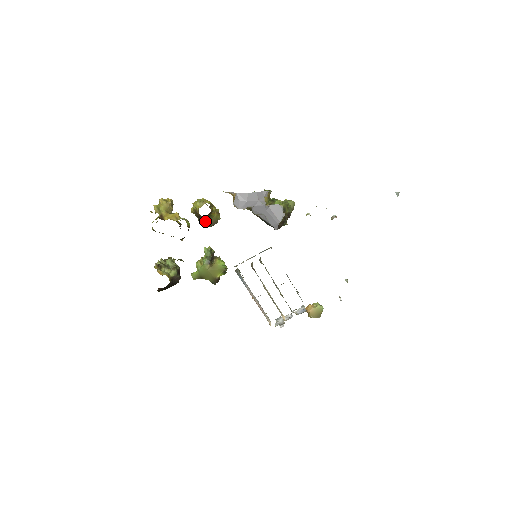
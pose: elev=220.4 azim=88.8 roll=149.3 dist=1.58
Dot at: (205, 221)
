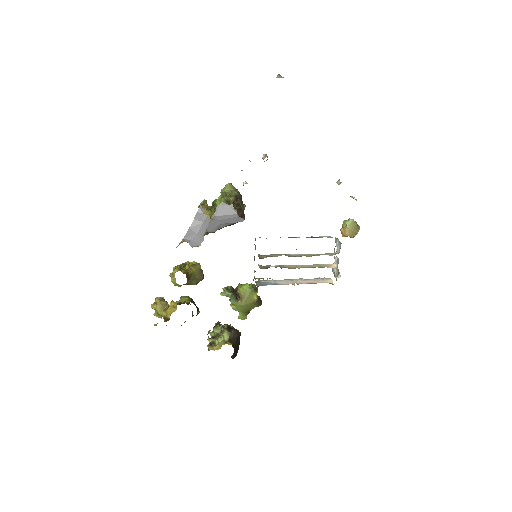
Dot at: (194, 281)
